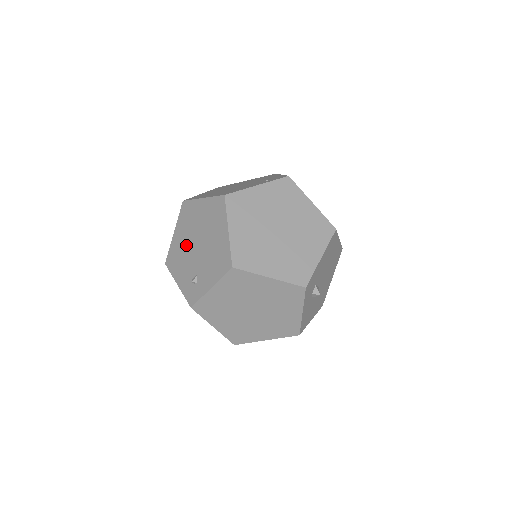
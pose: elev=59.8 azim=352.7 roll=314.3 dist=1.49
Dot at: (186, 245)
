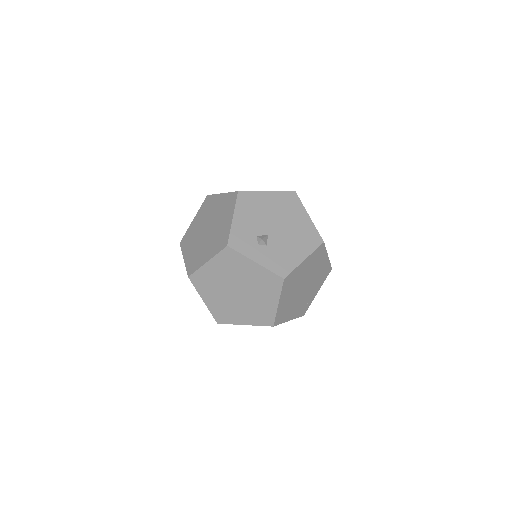
Dot at: occluded
